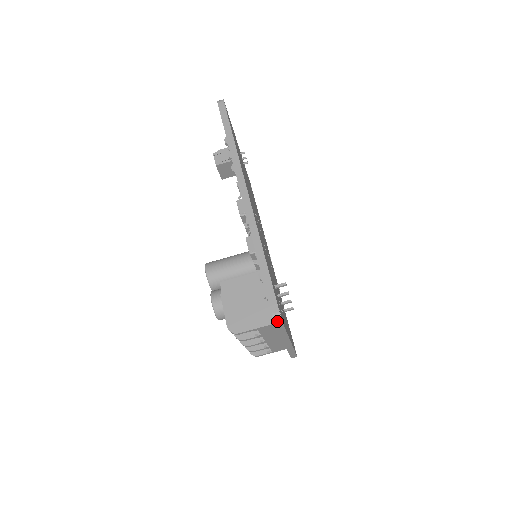
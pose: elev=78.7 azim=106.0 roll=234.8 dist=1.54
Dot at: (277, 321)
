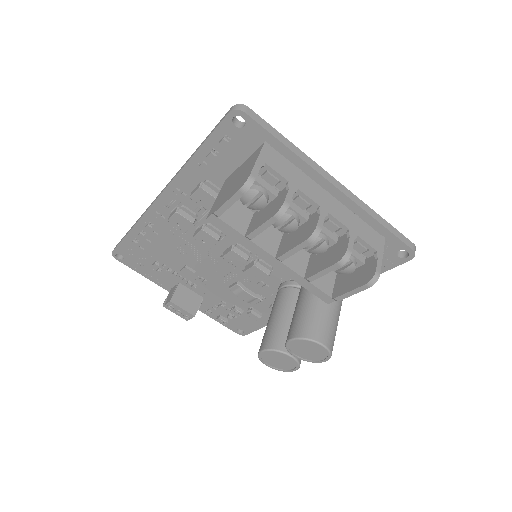
Dot at: (240, 108)
